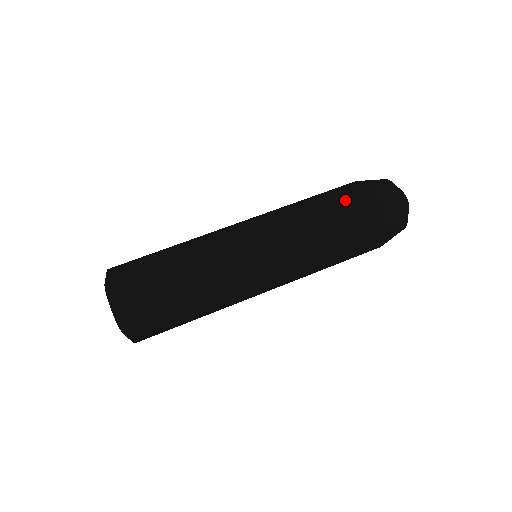
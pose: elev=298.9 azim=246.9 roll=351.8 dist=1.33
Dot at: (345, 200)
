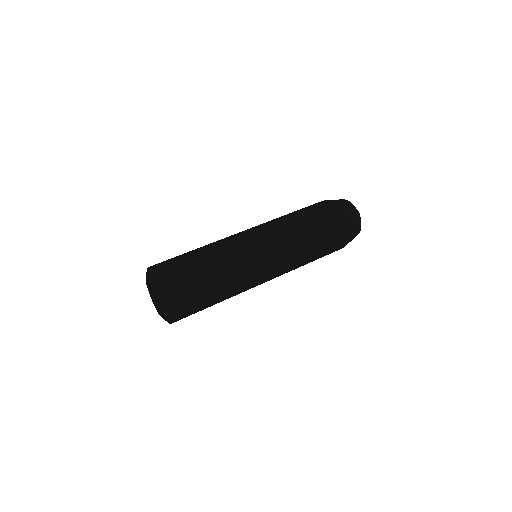
Dot at: (317, 211)
